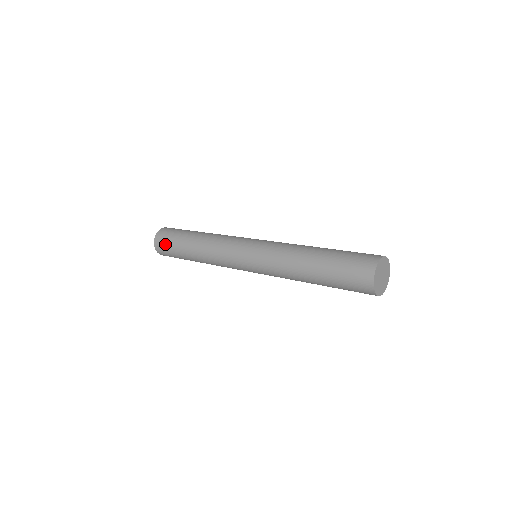
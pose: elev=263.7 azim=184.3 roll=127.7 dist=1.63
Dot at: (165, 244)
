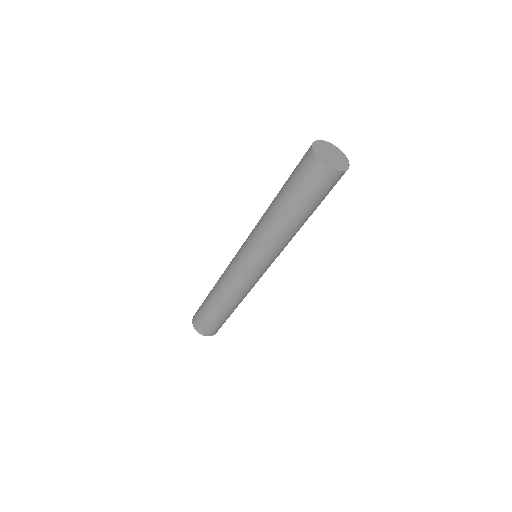
Dot at: (200, 321)
